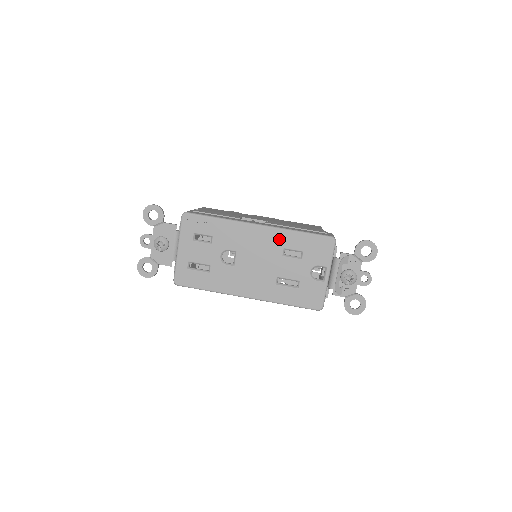
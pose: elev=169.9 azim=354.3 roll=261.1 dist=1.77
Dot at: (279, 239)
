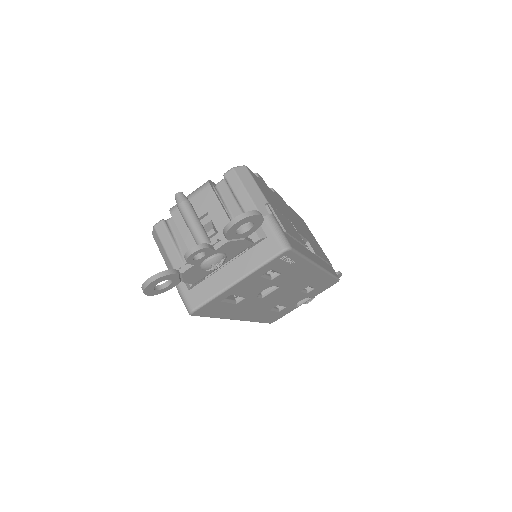
Dot at: (316, 280)
